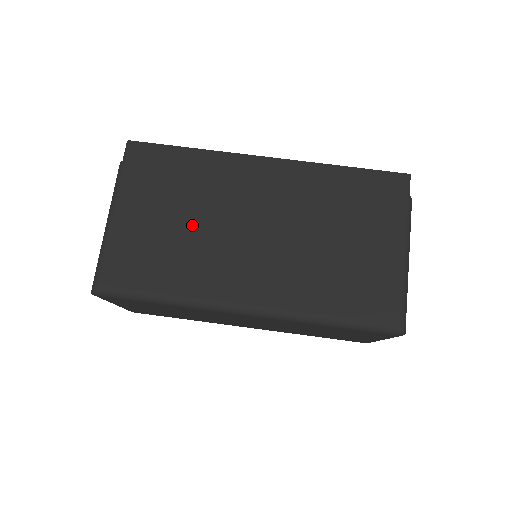
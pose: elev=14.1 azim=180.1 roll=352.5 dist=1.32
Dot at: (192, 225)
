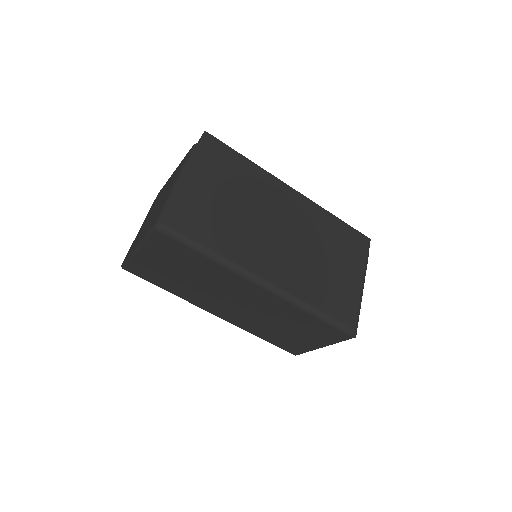
Dot at: (240, 210)
